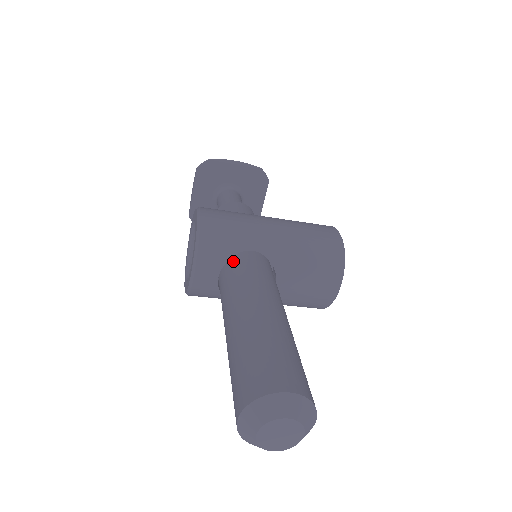
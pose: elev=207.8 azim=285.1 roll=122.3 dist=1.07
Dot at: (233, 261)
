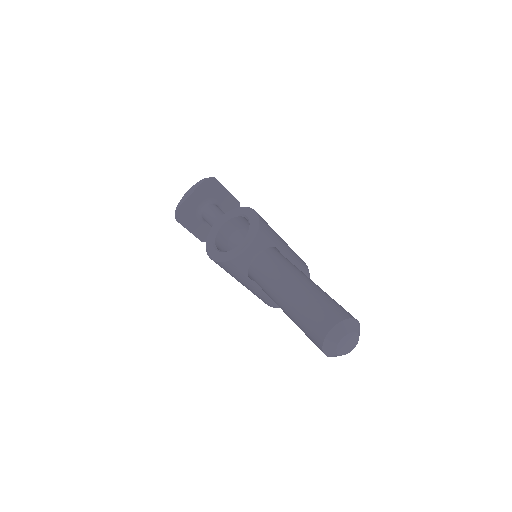
Dot at: (271, 250)
